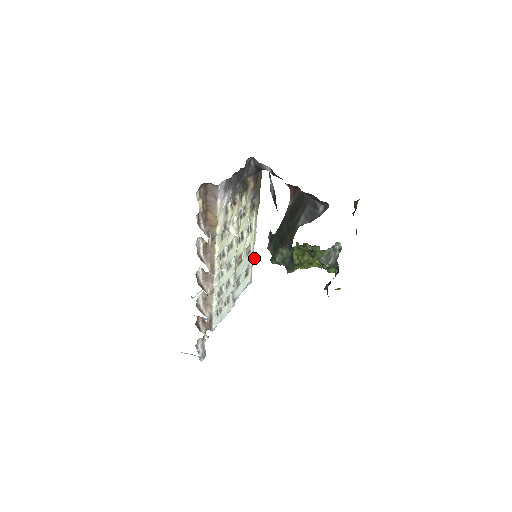
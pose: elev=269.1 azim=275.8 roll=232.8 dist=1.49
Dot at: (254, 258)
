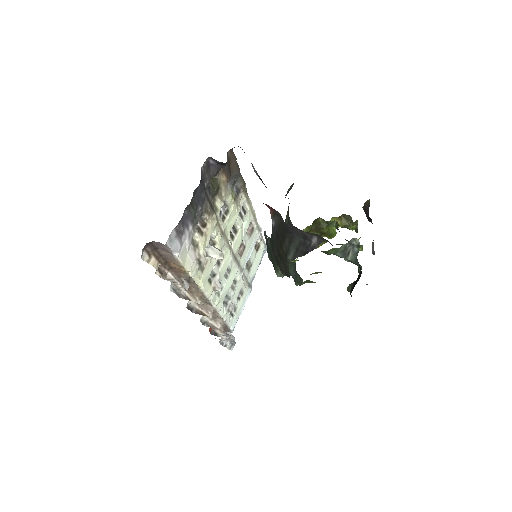
Dot at: (261, 230)
